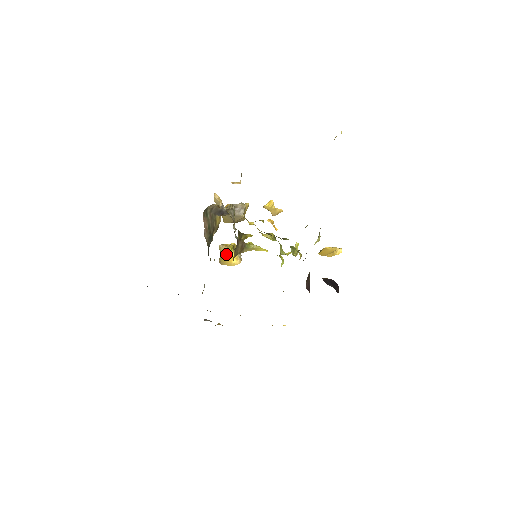
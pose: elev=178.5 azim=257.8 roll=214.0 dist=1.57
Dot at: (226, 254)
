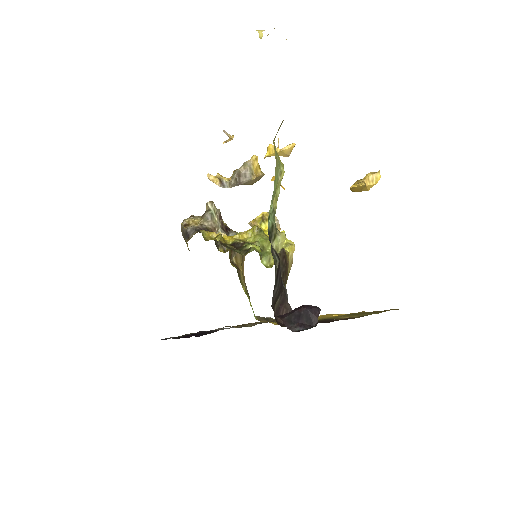
Dot at: occluded
